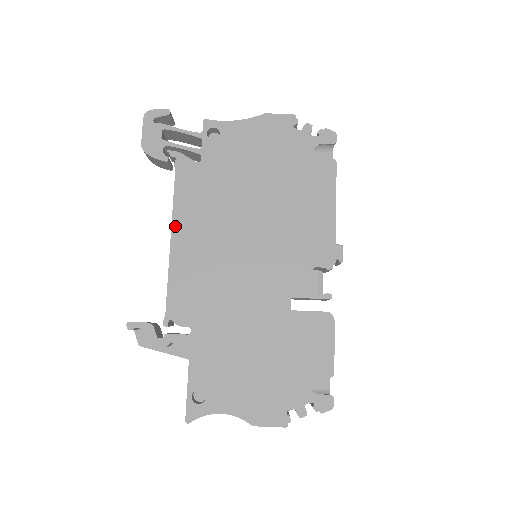
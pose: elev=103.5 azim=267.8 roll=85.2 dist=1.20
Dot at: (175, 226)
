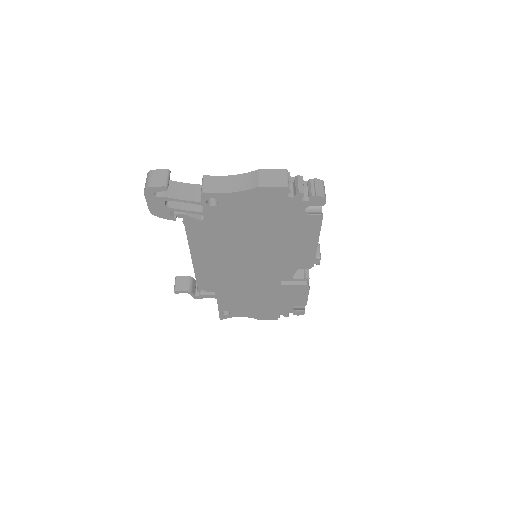
Dot at: (193, 254)
